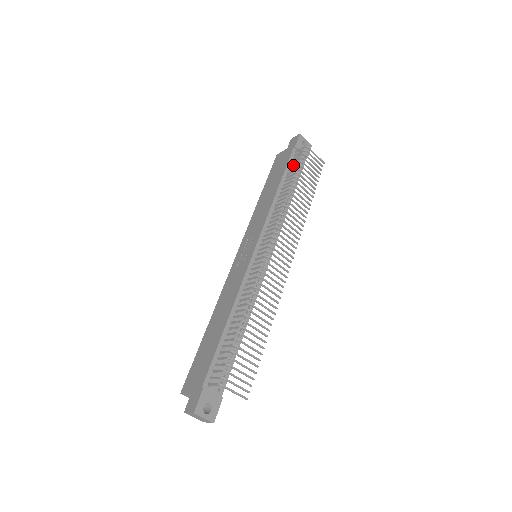
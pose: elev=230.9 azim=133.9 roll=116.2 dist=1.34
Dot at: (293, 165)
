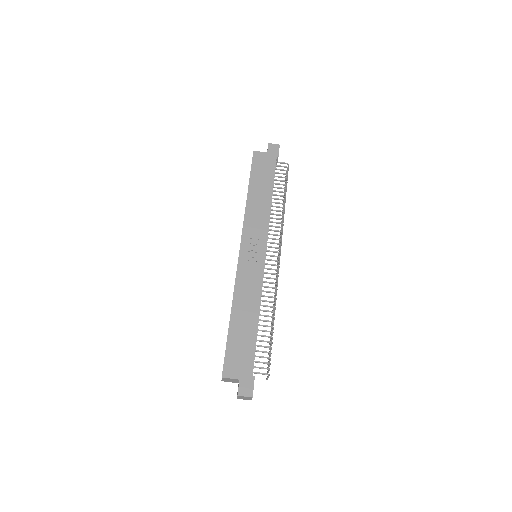
Dot at: (278, 177)
